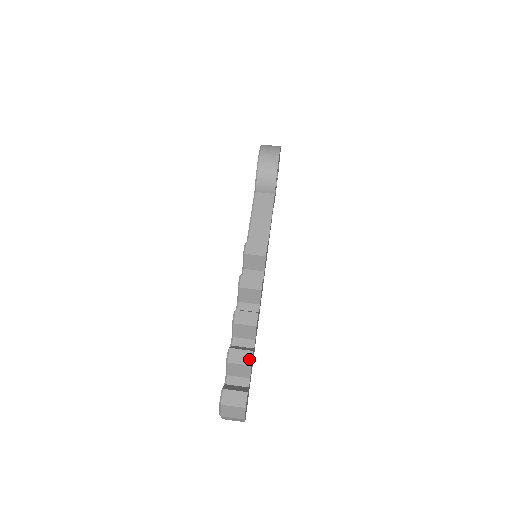
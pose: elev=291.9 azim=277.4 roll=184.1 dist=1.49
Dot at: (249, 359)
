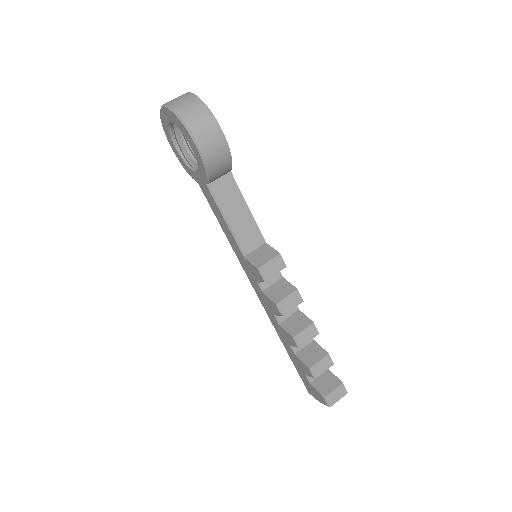
Dot at: (330, 362)
